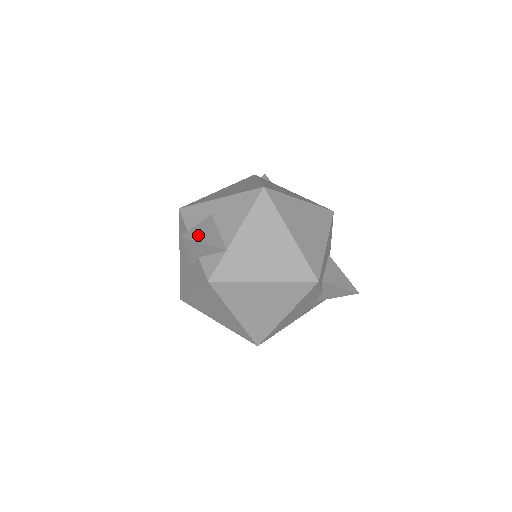
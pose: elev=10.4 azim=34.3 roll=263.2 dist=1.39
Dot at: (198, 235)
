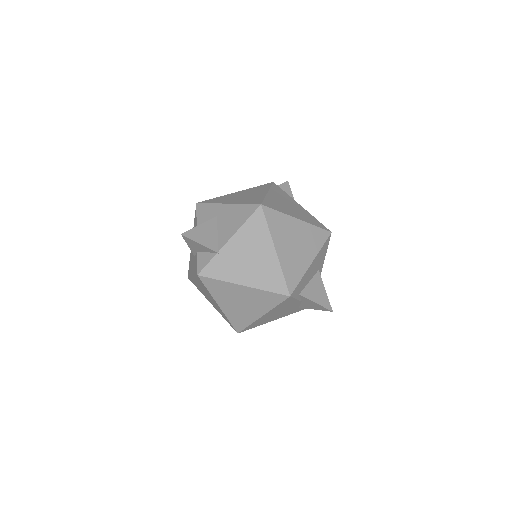
Dot at: (197, 235)
